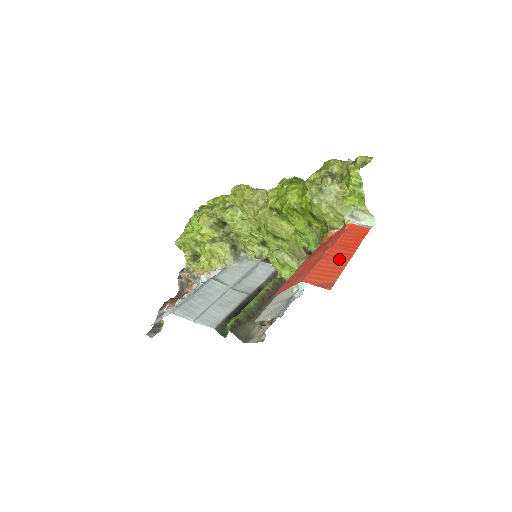
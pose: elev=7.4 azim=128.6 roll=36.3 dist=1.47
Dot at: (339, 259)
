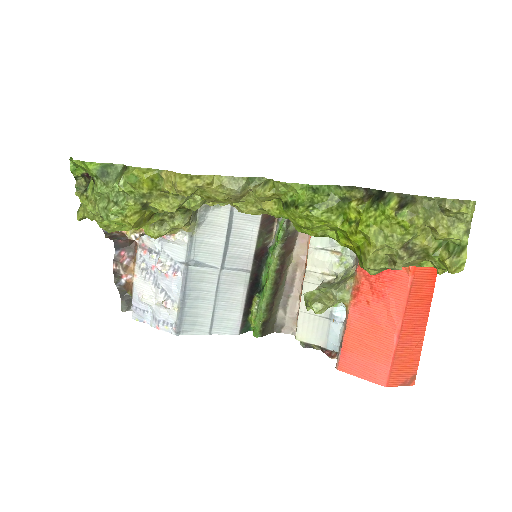
Dot at: (414, 339)
